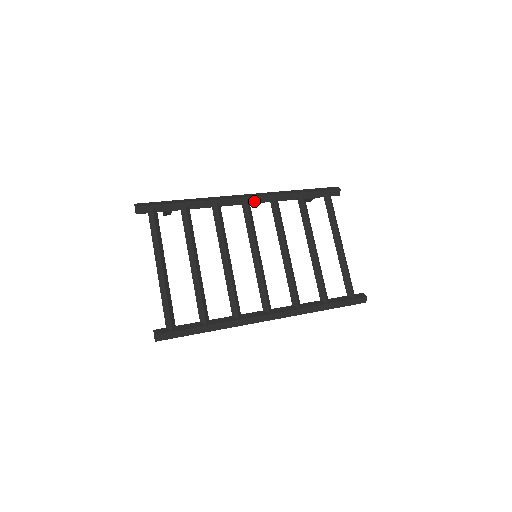
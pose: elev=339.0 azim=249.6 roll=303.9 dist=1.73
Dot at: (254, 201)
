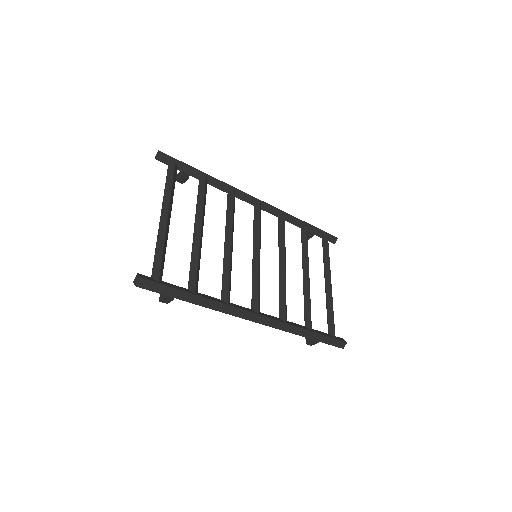
Dot at: (266, 208)
